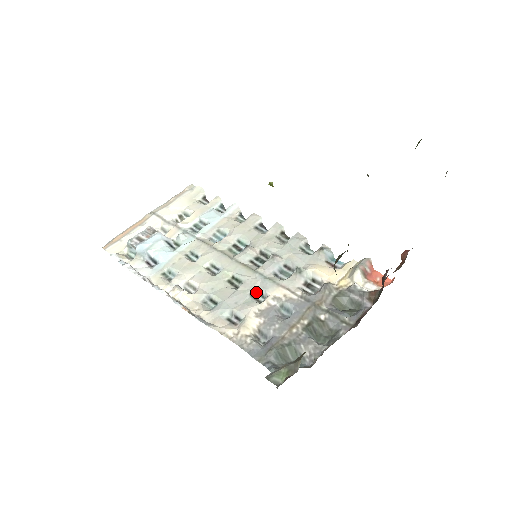
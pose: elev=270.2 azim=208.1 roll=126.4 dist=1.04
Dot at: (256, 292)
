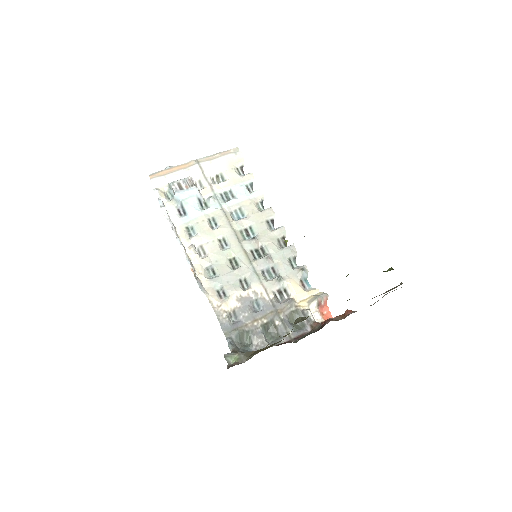
Dot at: (244, 279)
